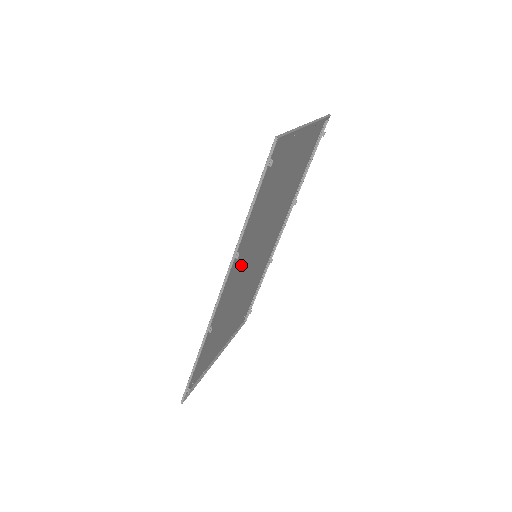
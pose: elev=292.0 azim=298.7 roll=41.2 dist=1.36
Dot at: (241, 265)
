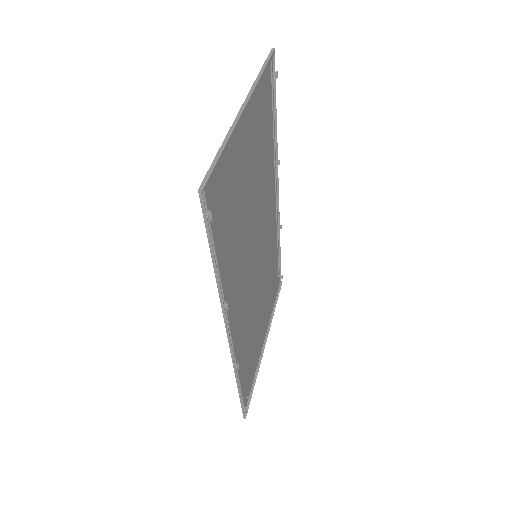
Dot at: (240, 289)
